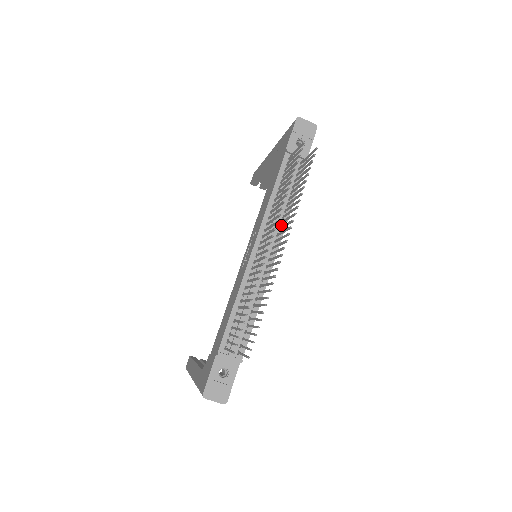
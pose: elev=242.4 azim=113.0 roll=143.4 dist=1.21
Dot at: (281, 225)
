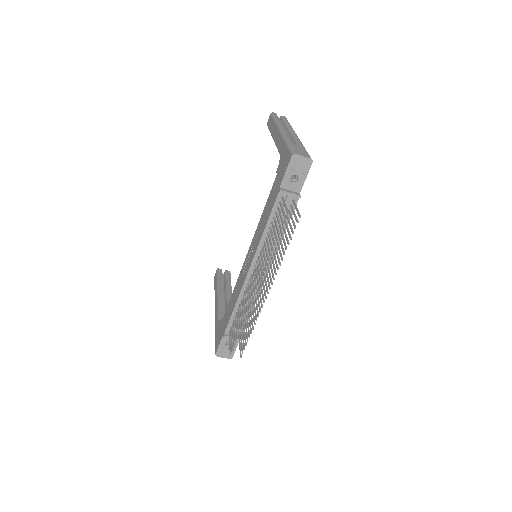
Dot at: occluded
